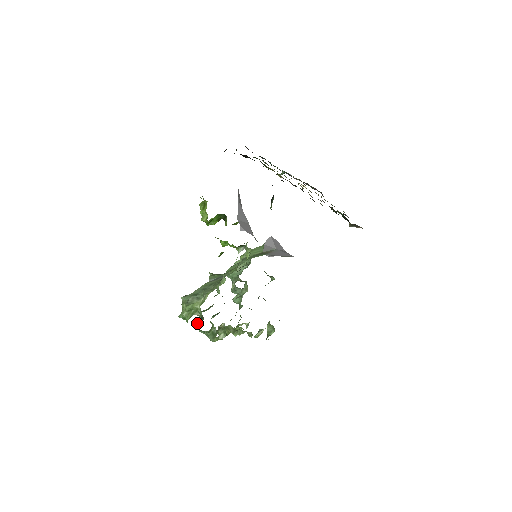
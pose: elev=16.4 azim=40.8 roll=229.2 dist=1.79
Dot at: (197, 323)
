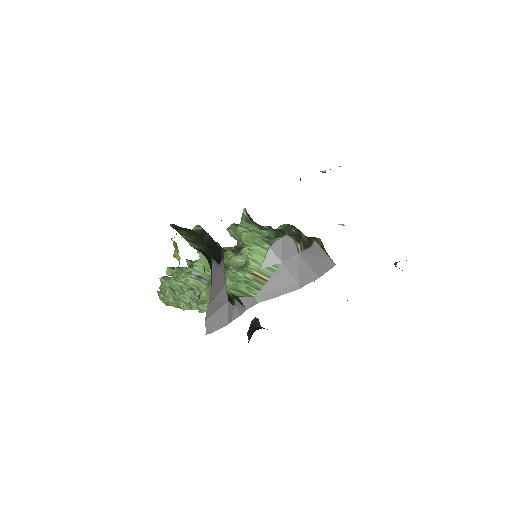
Dot at: (188, 264)
